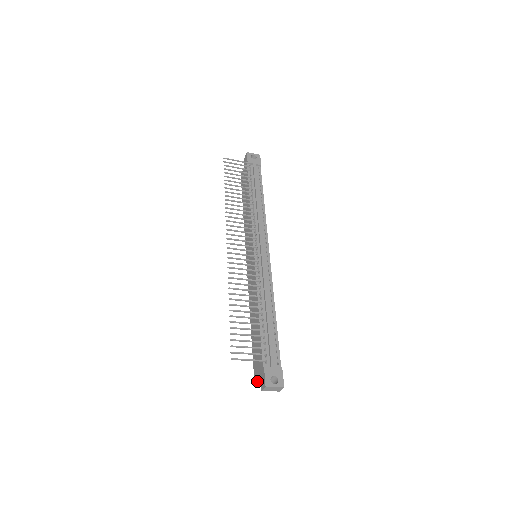
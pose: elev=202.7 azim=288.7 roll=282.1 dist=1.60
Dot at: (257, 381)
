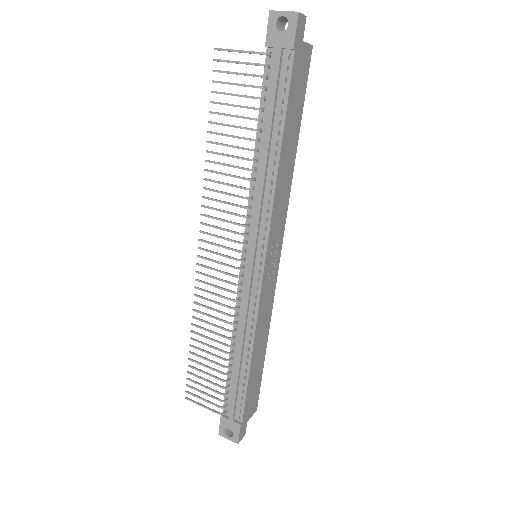
Dot at: occluded
